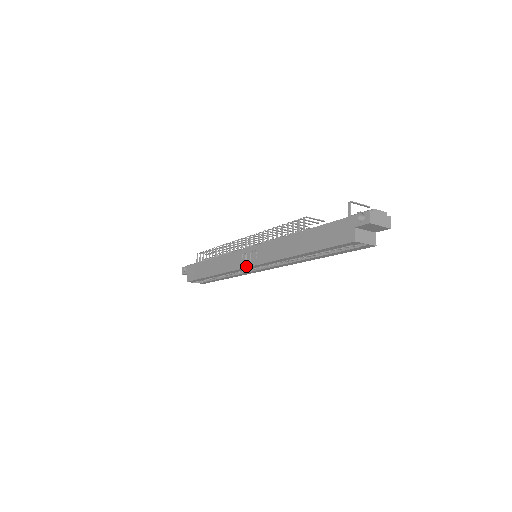
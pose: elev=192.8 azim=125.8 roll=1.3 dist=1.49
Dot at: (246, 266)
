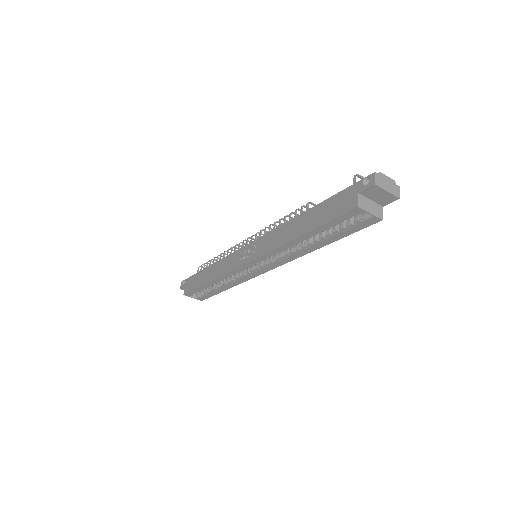
Dot at: (243, 263)
